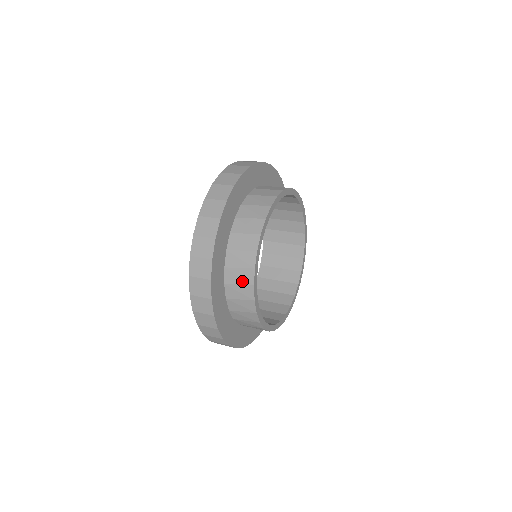
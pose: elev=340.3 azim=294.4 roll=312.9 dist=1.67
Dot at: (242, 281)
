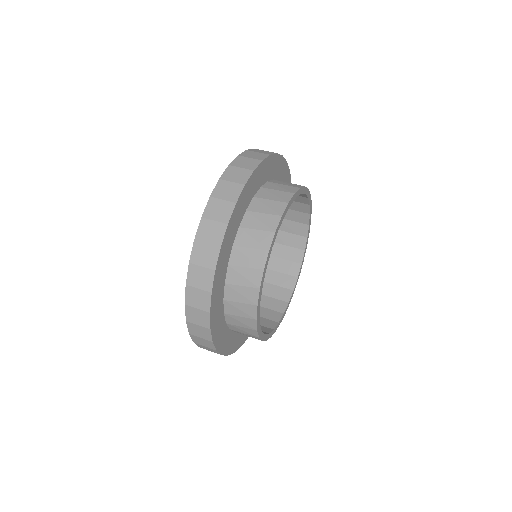
Dot at: (256, 244)
